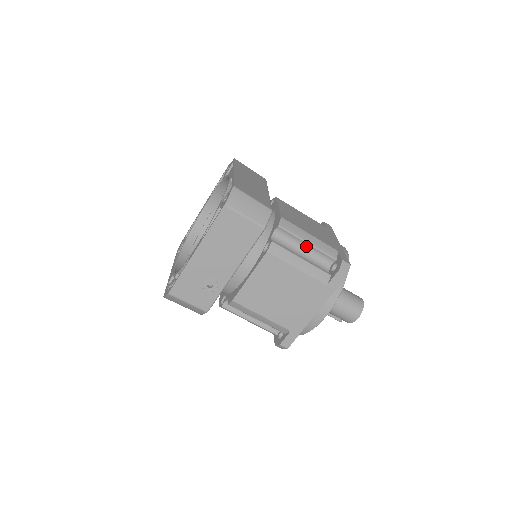
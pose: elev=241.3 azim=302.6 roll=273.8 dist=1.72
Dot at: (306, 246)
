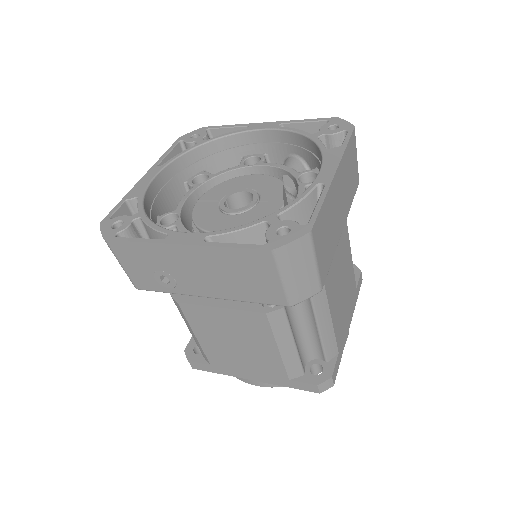
Dot at: (314, 329)
